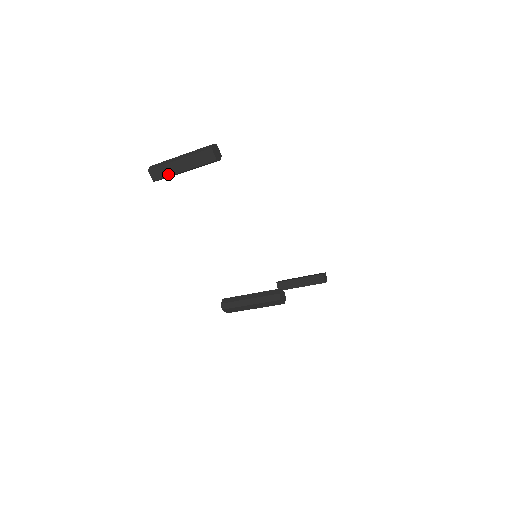
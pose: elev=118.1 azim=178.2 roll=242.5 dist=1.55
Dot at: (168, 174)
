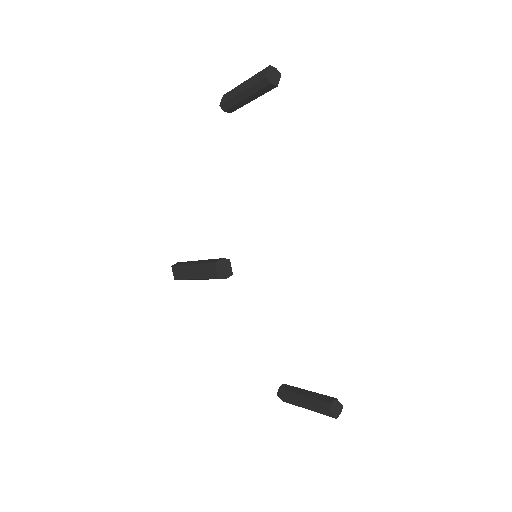
Dot at: (231, 97)
